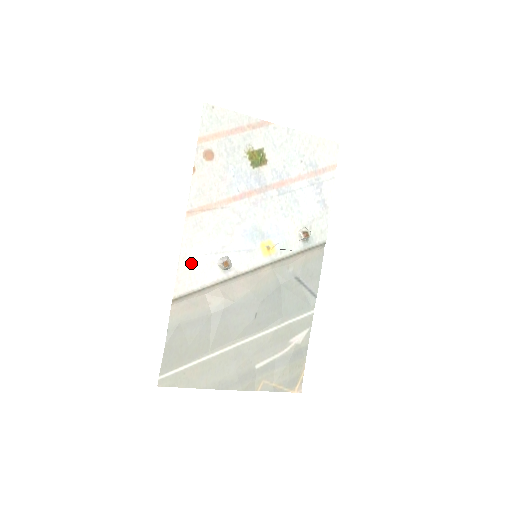
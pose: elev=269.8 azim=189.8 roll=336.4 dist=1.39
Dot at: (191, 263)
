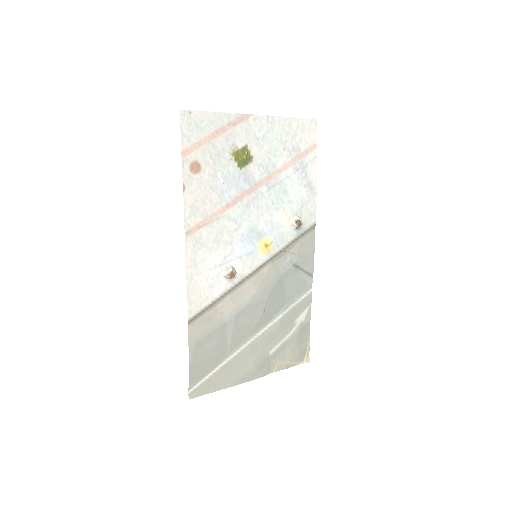
Dot at: (198, 282)
